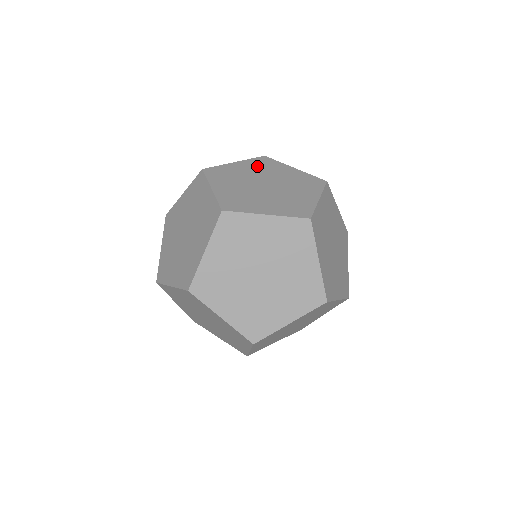
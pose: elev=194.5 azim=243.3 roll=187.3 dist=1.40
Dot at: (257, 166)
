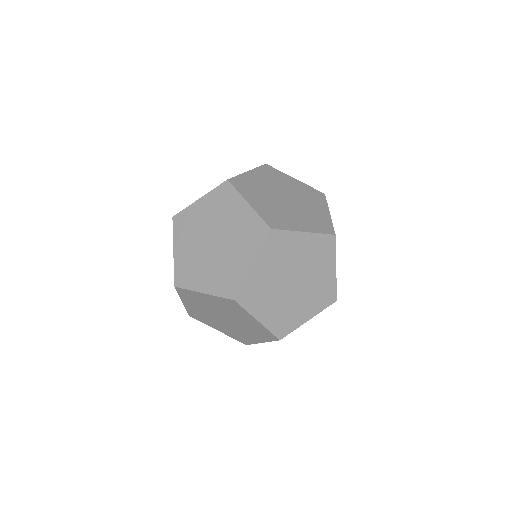
Dot at: occluded
